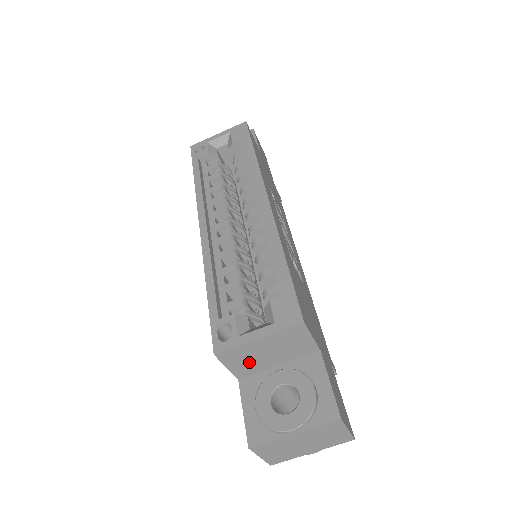
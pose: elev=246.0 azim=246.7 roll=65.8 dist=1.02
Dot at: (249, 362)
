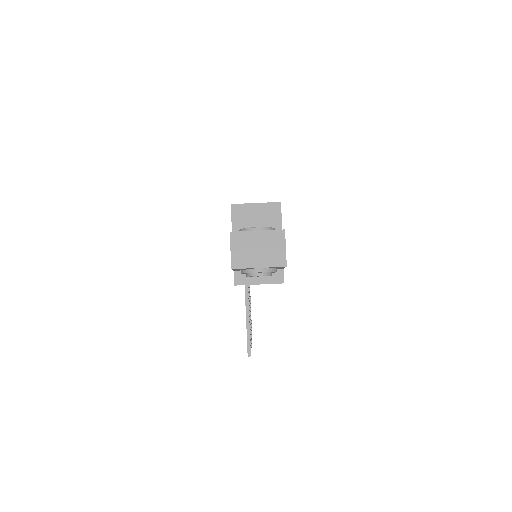
Dot at: (244, 222)
